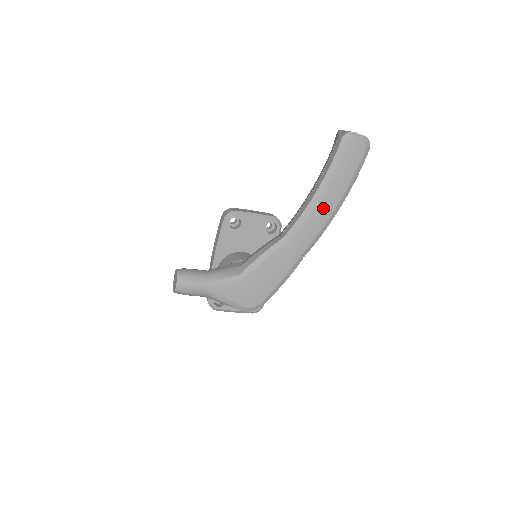
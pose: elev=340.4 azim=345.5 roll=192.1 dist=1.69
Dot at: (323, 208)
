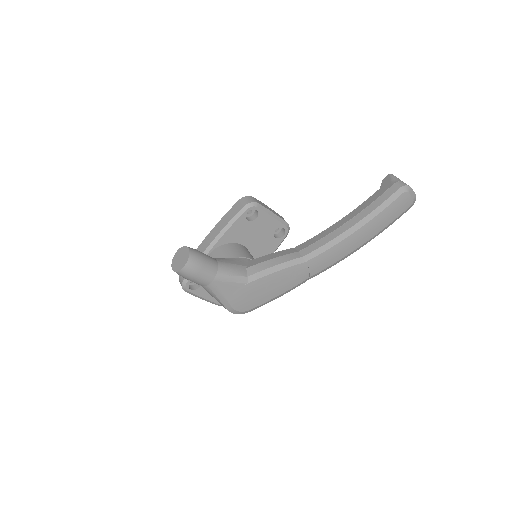
Dot at: (350, 243)
